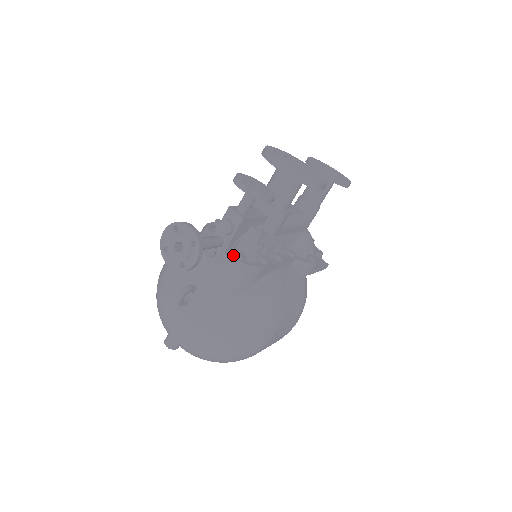
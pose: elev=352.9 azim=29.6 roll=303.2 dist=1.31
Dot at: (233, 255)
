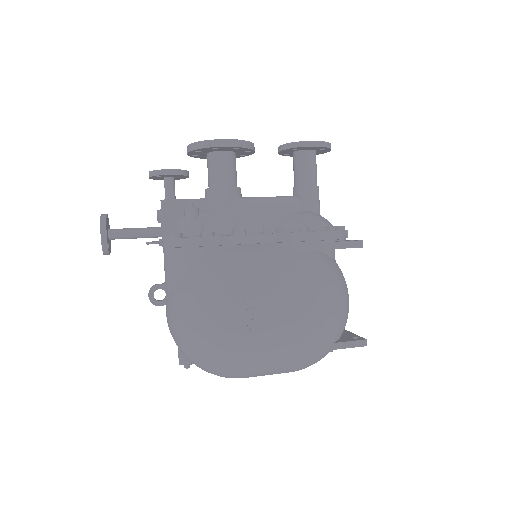
Dot at: occluded
